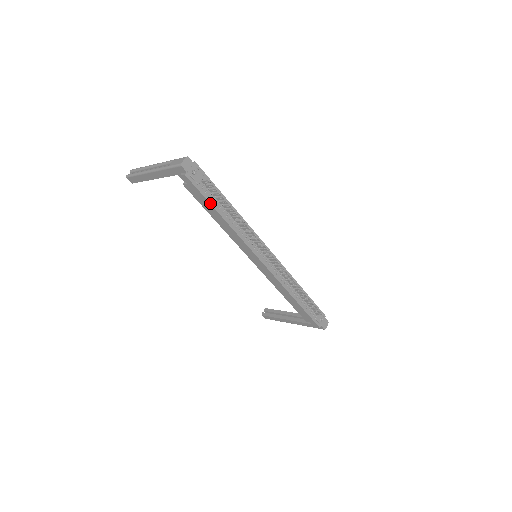
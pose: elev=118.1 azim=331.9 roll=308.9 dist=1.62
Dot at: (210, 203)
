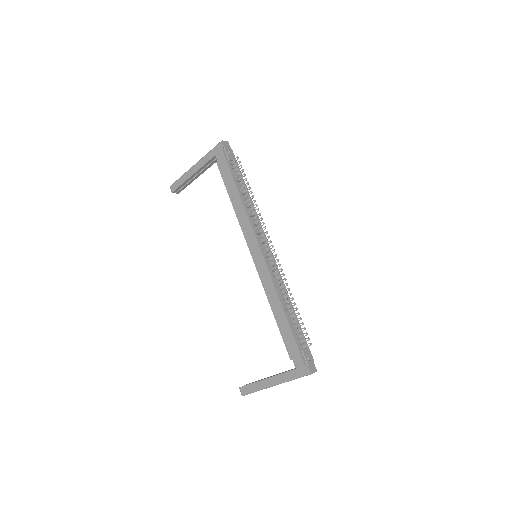
Dot at: (233, 176)
